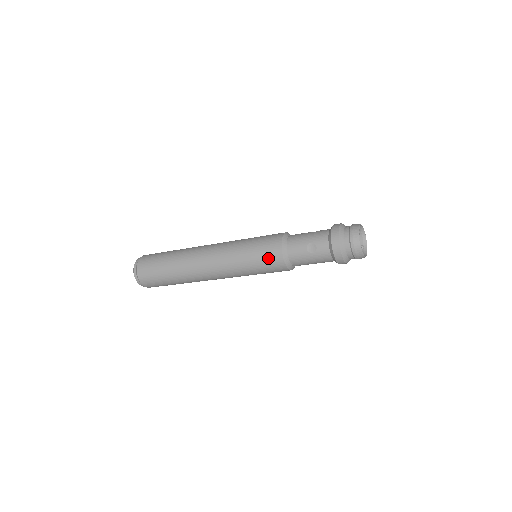
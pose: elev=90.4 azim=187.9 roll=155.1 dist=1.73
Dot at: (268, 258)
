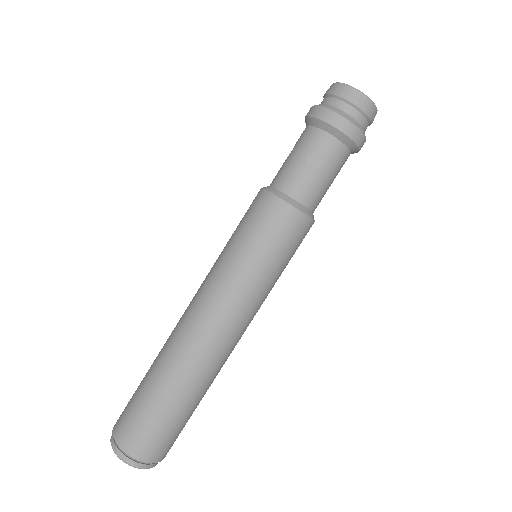
Dot at: (279, 230)
